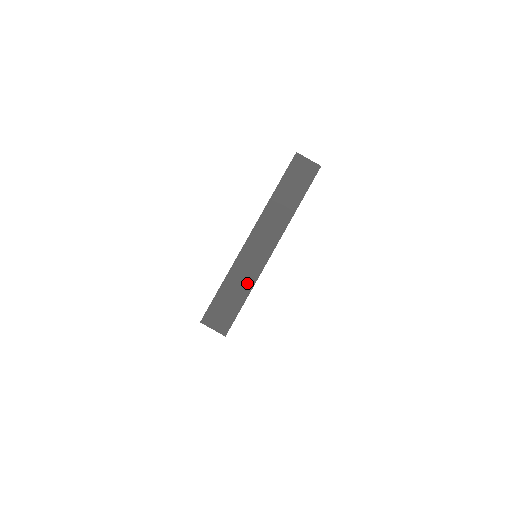
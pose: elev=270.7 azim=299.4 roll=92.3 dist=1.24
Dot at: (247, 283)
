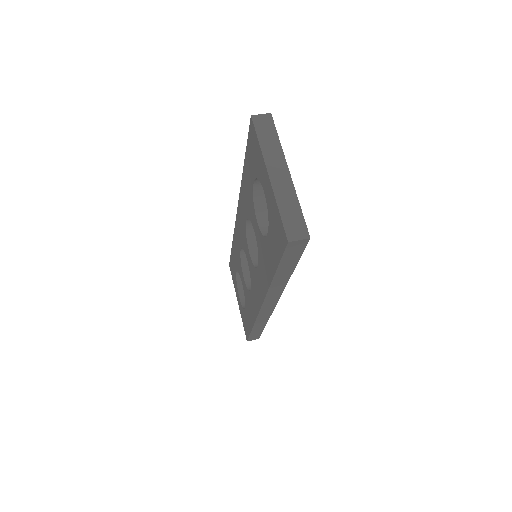
Dot at: (293, 200)
